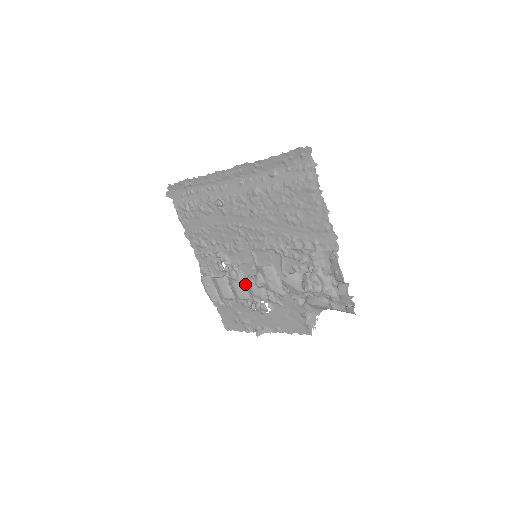
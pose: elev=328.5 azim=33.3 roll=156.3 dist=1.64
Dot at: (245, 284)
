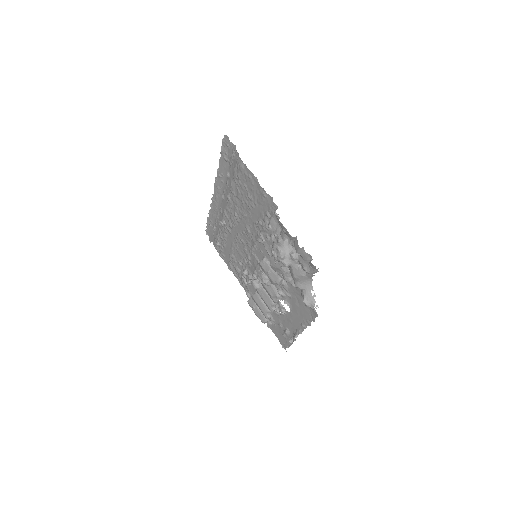
Dot at: occluded
